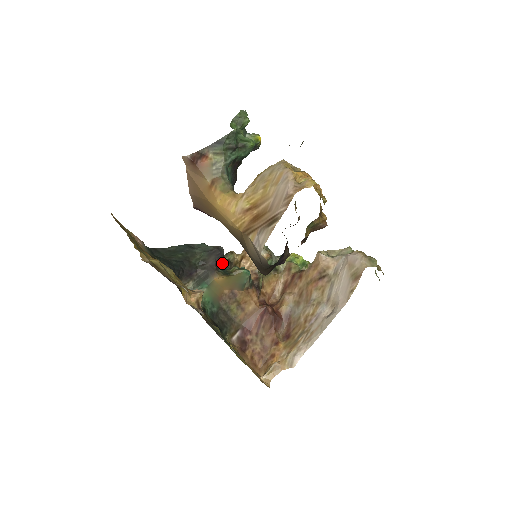
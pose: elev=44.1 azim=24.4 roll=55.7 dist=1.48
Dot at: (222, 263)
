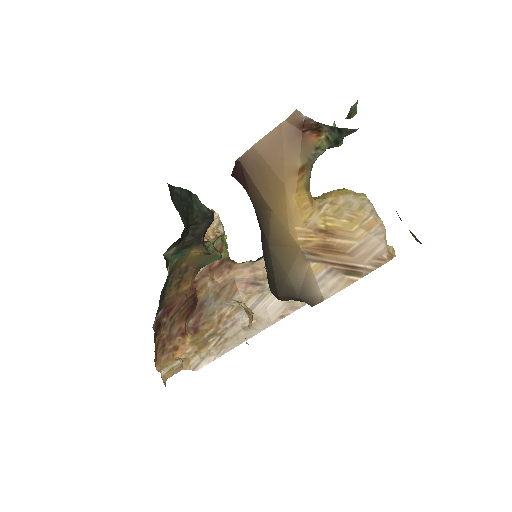
Dot at: occluded
